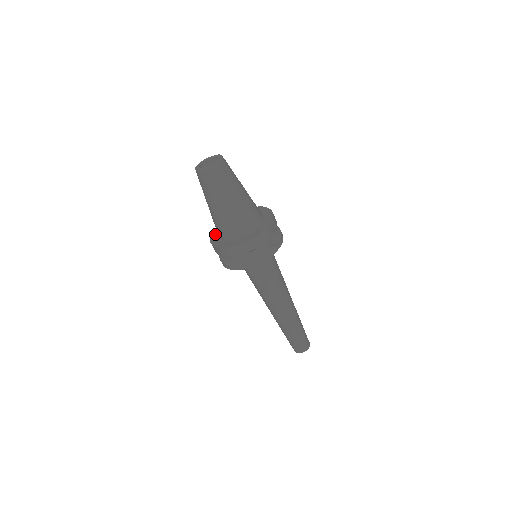
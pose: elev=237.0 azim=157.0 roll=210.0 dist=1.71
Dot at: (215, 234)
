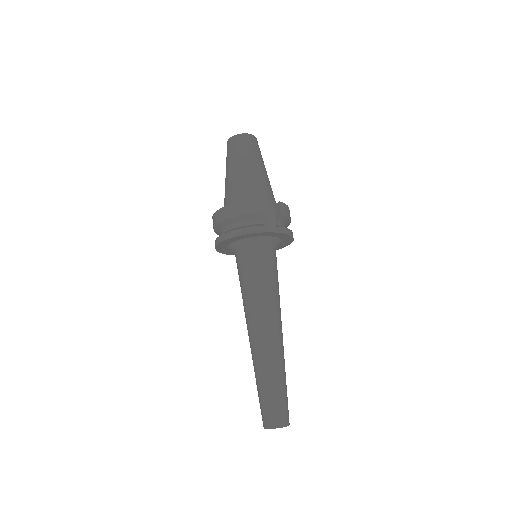
Dot at: occluded
